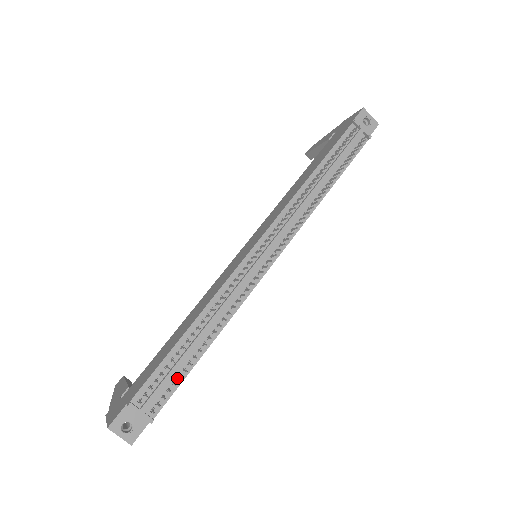
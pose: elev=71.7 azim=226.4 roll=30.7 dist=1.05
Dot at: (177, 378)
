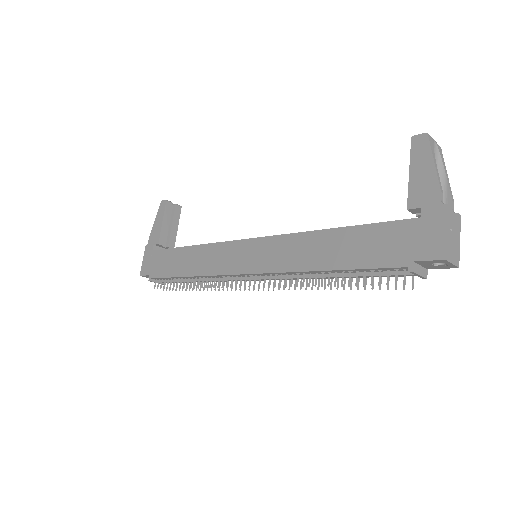
Dot at: occluded
